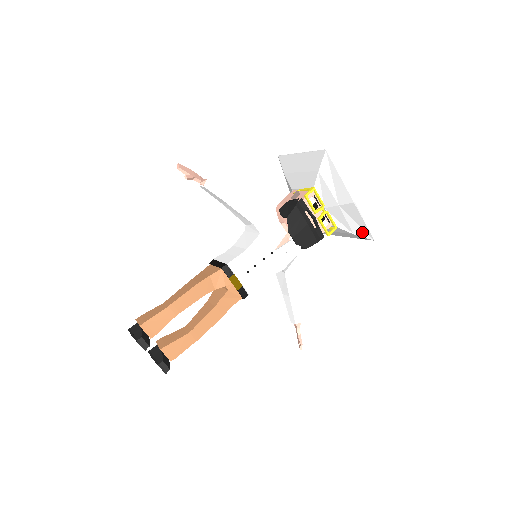
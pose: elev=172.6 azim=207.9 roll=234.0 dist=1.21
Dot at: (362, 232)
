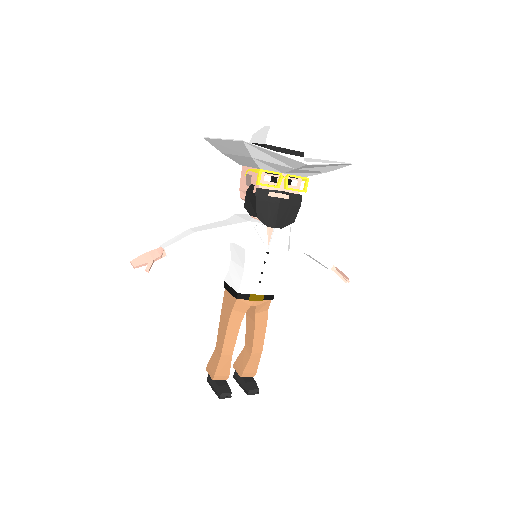
Dot at: (335, 167)
